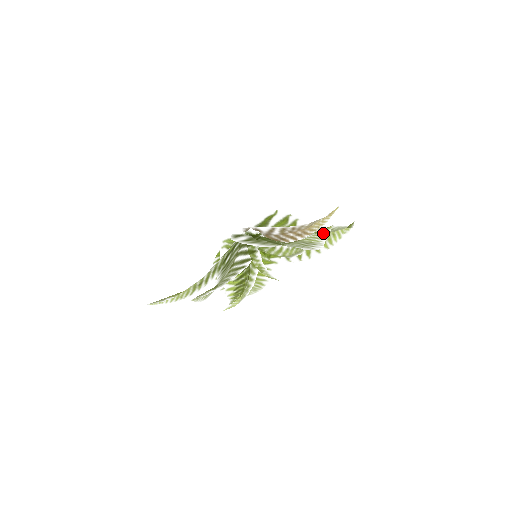
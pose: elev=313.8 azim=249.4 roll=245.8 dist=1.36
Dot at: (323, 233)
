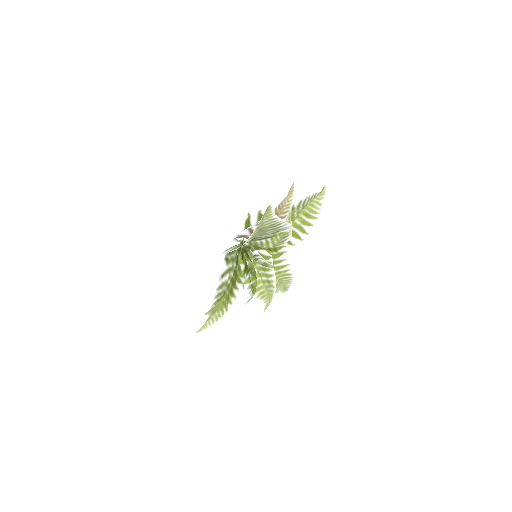
Dot at: (270, 214)
